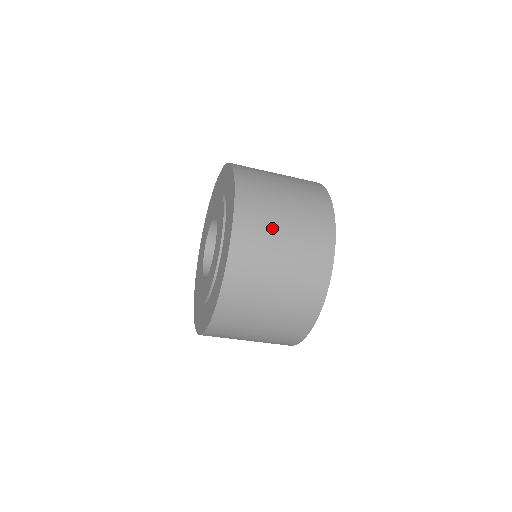
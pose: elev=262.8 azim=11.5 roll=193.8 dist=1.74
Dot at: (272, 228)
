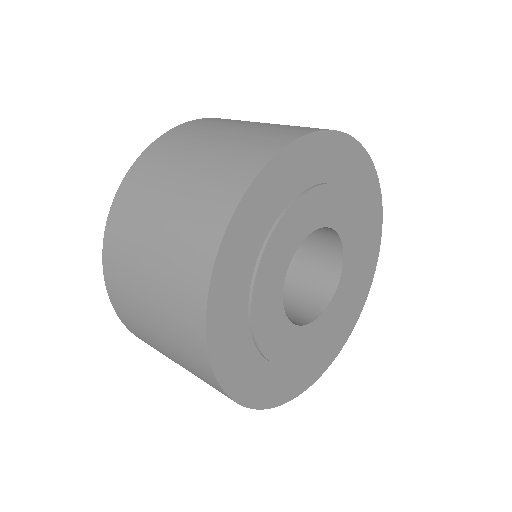
Dot at: (165, 177)
